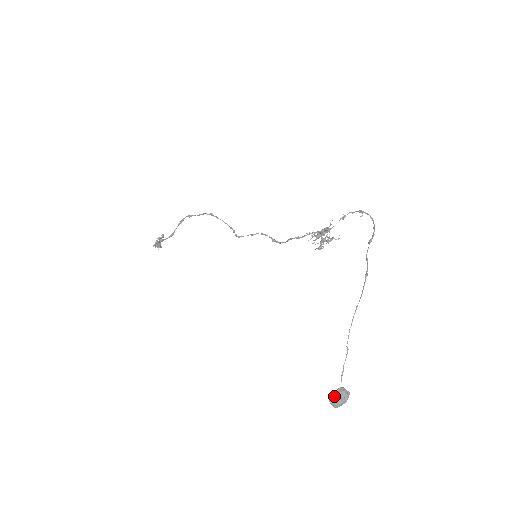
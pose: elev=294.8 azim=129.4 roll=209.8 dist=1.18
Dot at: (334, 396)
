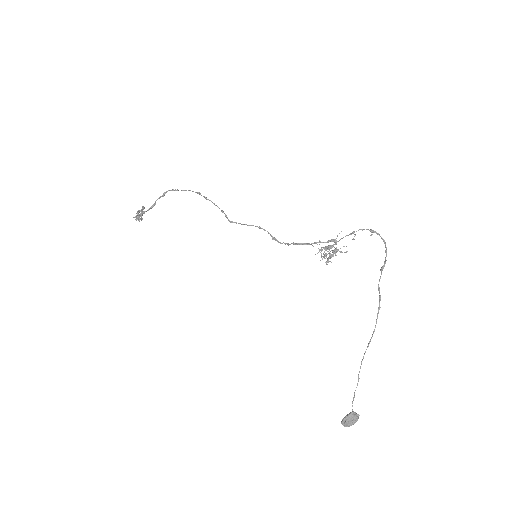
Dot at: (346, 421)
